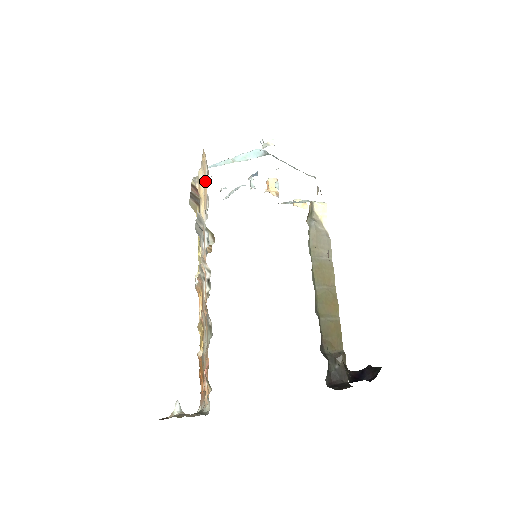
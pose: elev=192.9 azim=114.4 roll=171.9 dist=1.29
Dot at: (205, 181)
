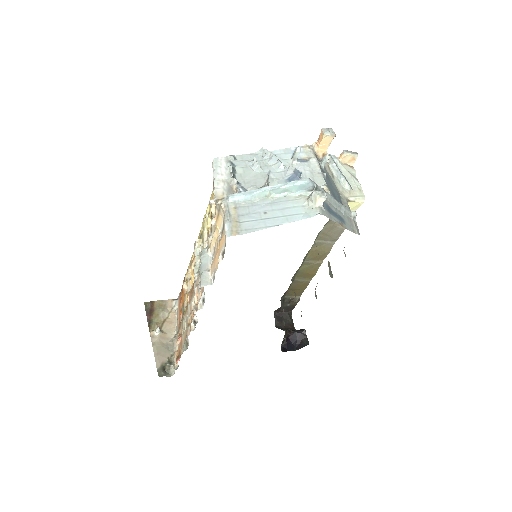
Dot at: (219, 253)
